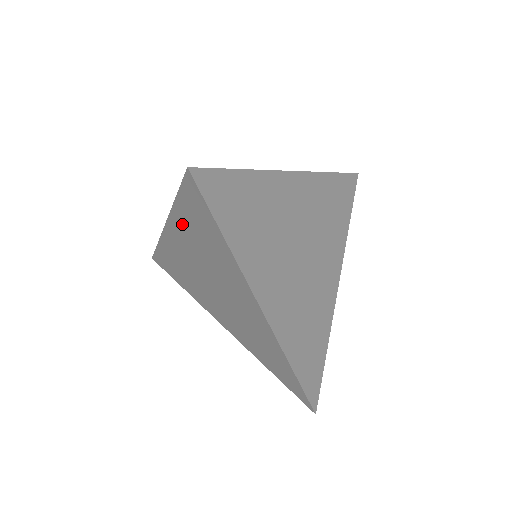
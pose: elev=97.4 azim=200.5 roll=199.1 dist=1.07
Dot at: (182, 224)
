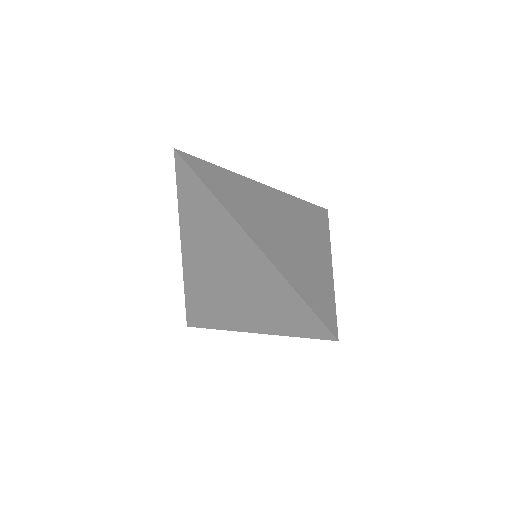
Dot at: (275, 282)
